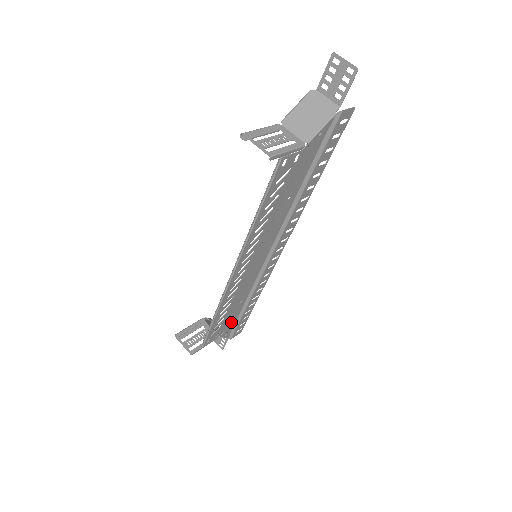
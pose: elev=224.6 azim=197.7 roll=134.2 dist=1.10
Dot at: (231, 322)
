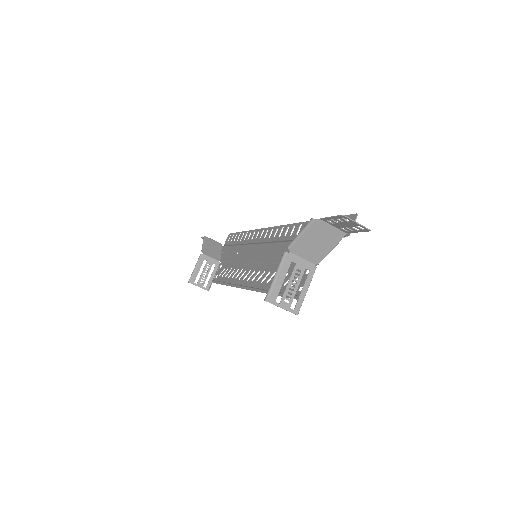
Dot at: (228, 252)
